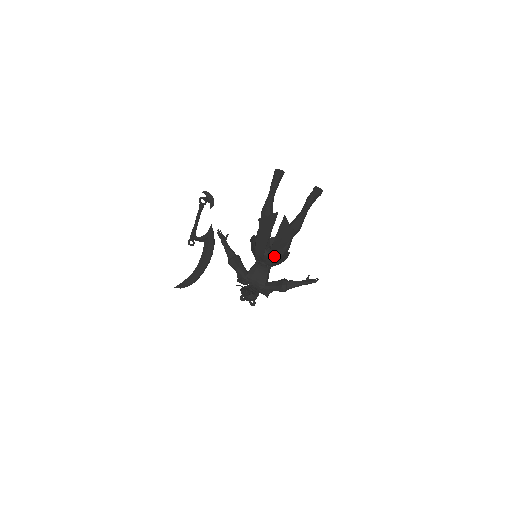
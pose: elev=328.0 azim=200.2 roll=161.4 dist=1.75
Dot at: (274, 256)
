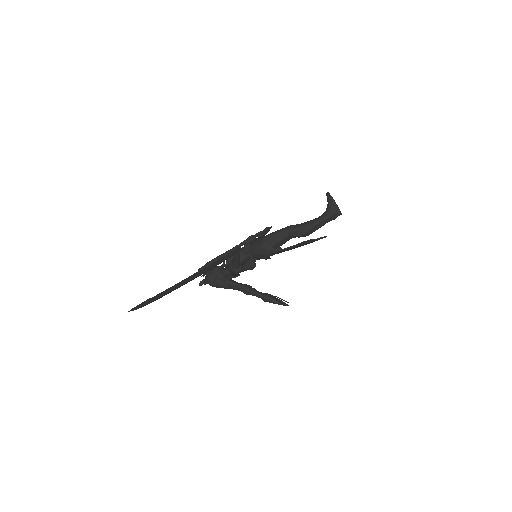
Dot at: occluded
